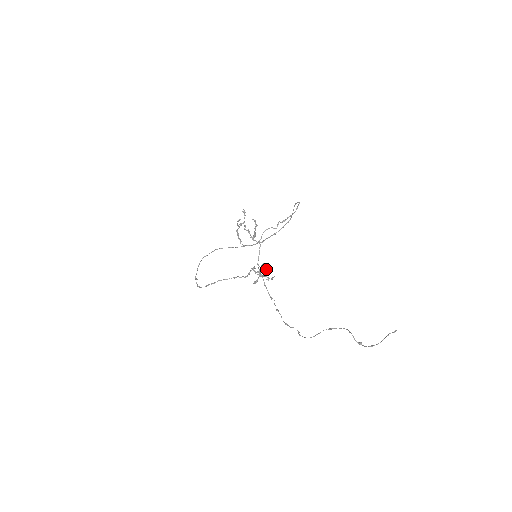
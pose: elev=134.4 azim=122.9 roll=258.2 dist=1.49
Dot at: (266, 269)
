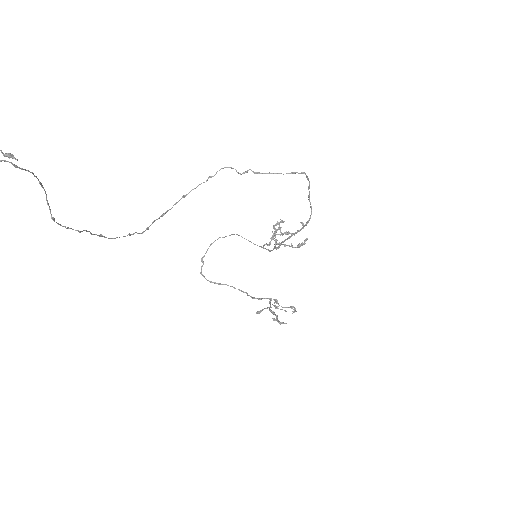
Dot at: occluded
